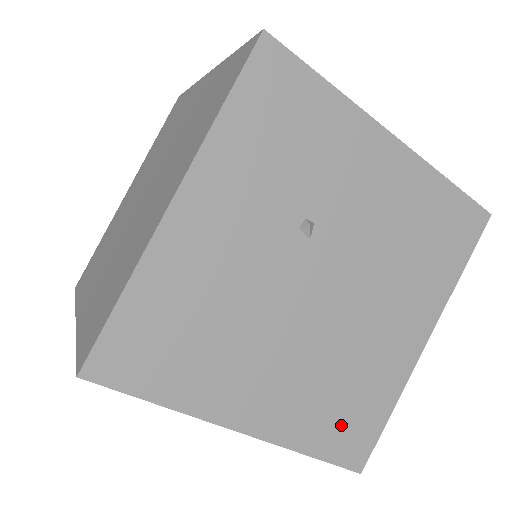
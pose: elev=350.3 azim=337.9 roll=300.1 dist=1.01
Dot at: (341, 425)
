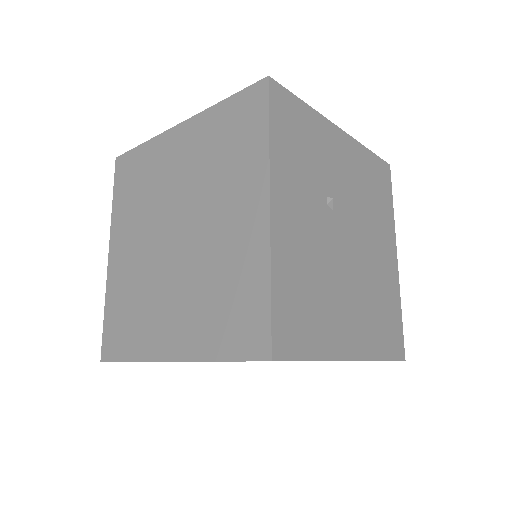
Dot at: (387, 331)
